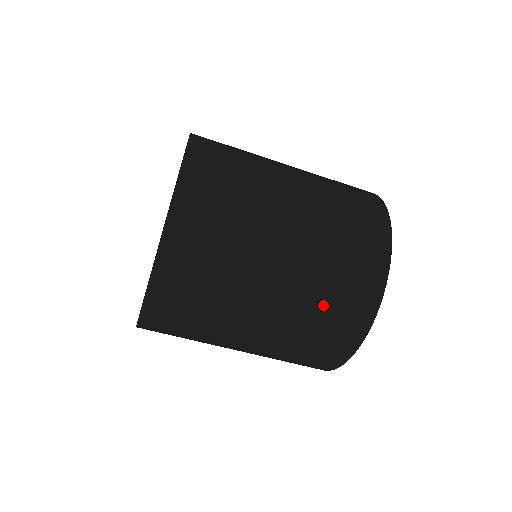
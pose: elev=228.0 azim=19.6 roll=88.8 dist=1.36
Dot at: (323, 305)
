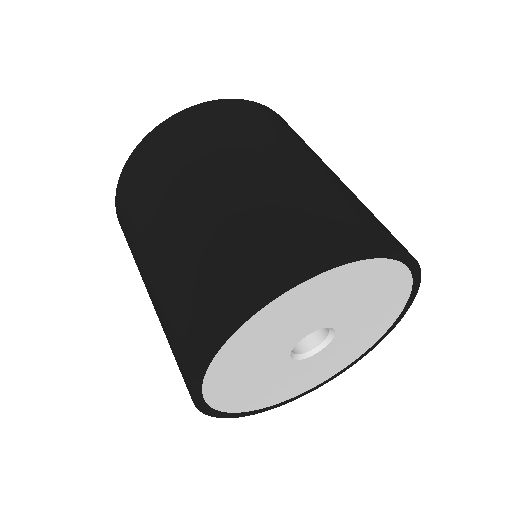
Dot at: occluded
